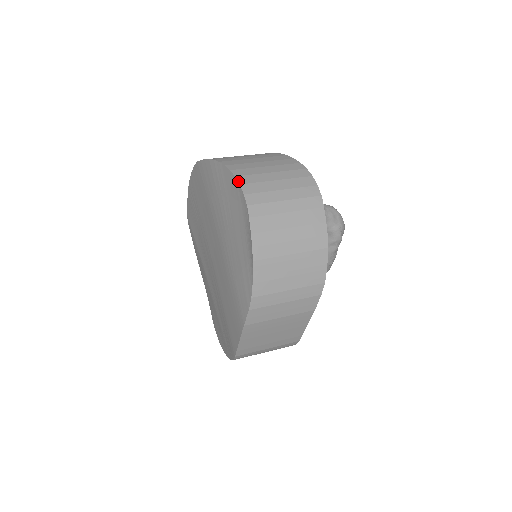
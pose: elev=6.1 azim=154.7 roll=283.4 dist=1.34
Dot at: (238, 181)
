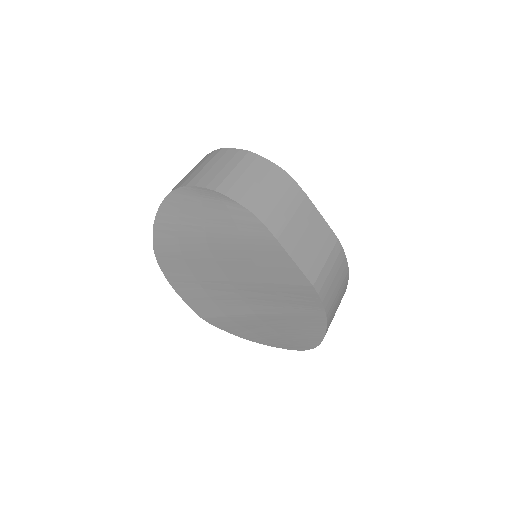
Dot at: (170, 192)
